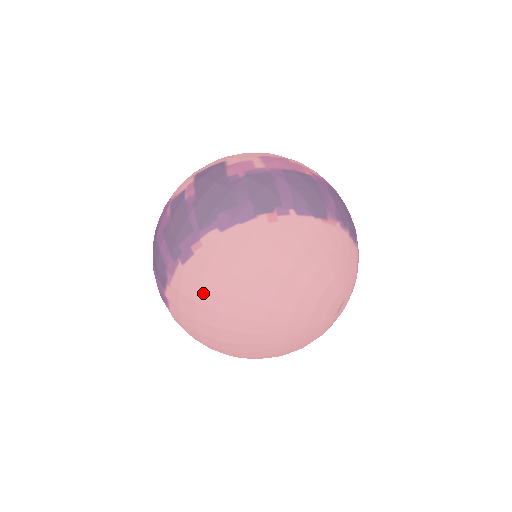
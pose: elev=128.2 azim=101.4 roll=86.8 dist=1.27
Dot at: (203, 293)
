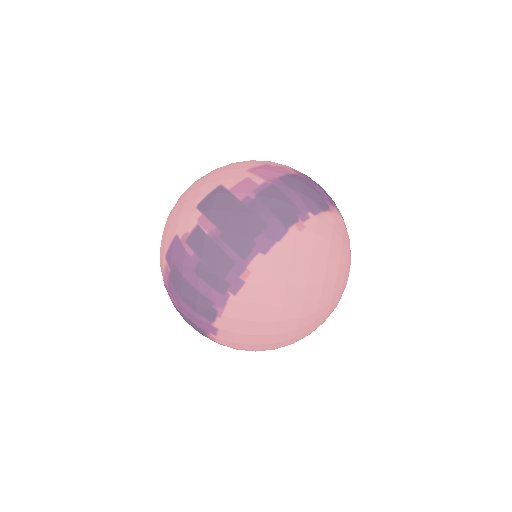
Dot at: (263, 312)
